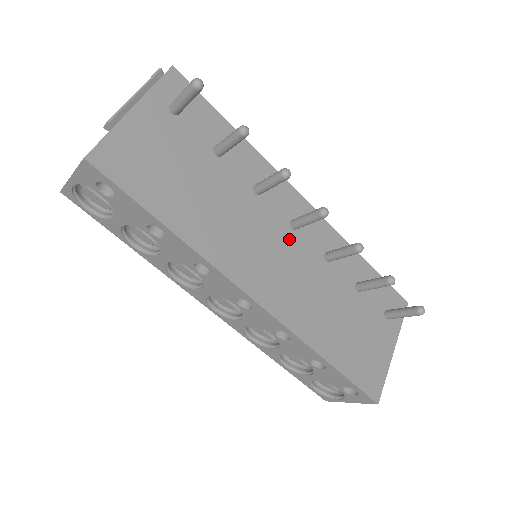
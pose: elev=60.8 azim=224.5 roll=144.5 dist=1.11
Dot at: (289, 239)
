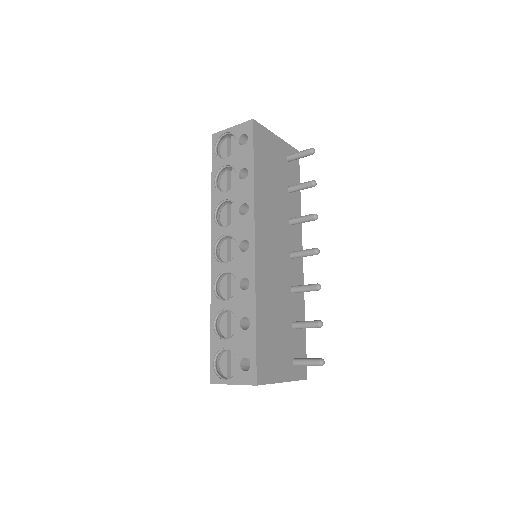
Dot at: (285, 255)
